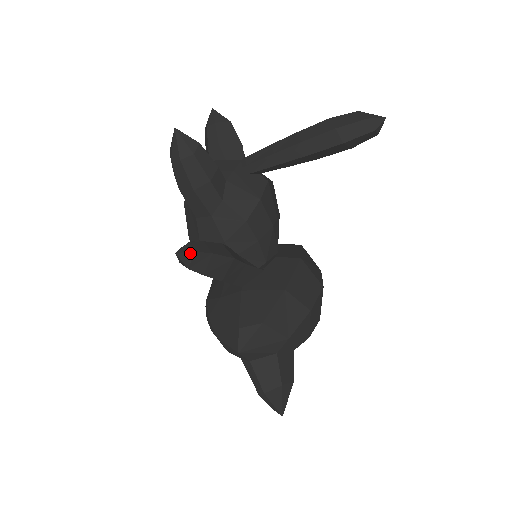
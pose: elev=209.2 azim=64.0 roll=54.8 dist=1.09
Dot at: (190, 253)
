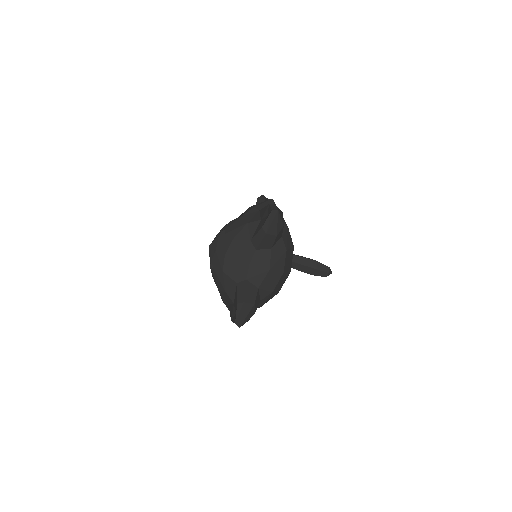
Dot at: (267, 198)
